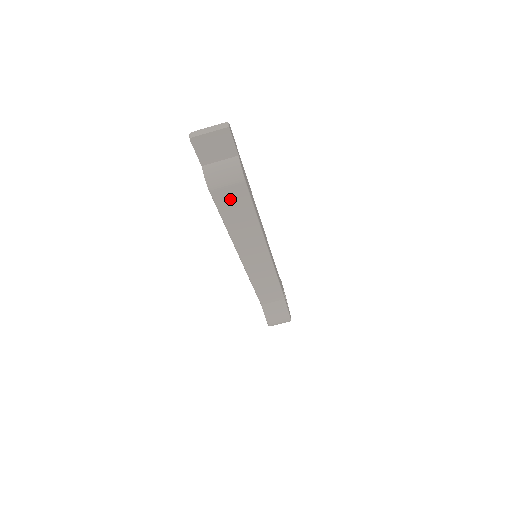
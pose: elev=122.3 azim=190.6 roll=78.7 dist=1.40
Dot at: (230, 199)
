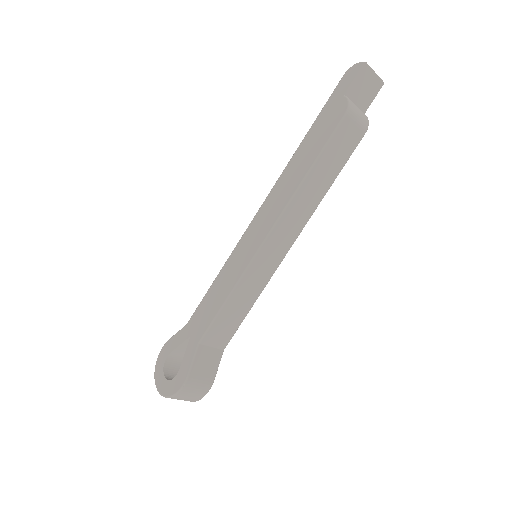
Dot at: (344, 140)
